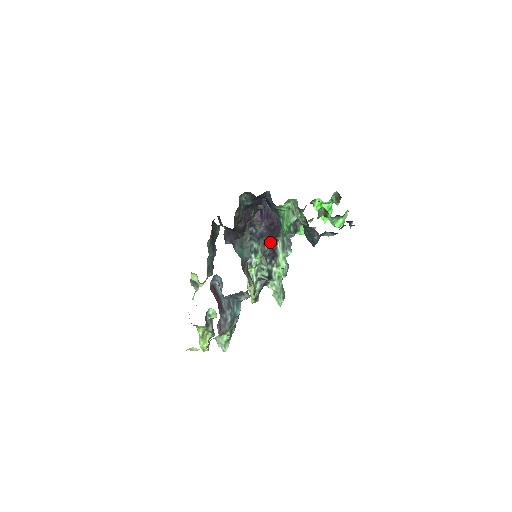
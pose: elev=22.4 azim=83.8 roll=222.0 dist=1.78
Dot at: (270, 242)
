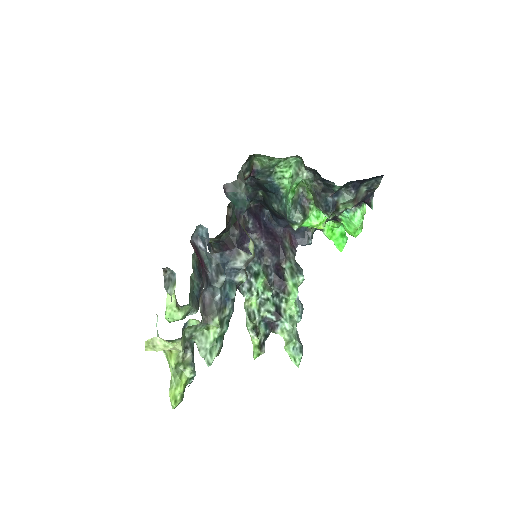
Dot at: (274, 267)
